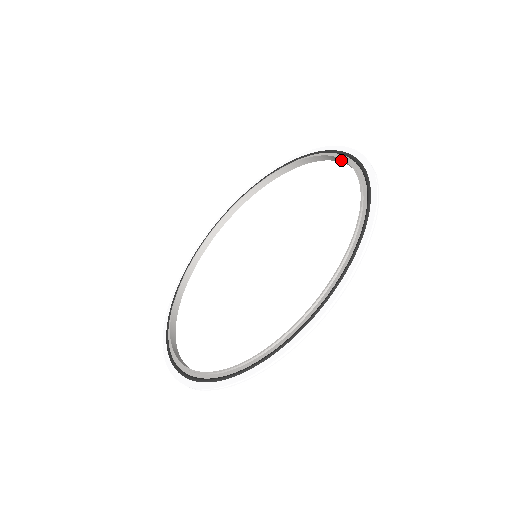
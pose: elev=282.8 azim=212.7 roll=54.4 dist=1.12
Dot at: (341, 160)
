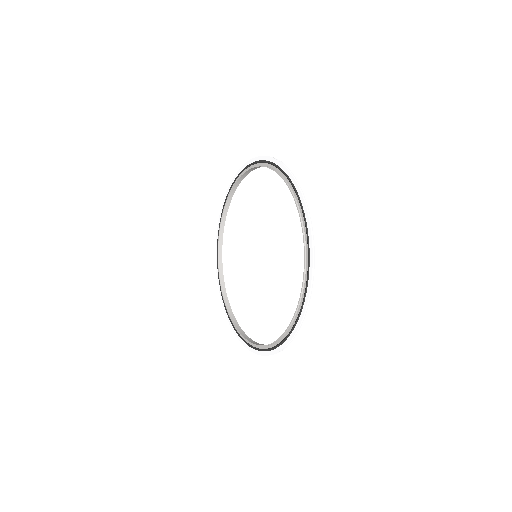
Dot at: (286, 181)
